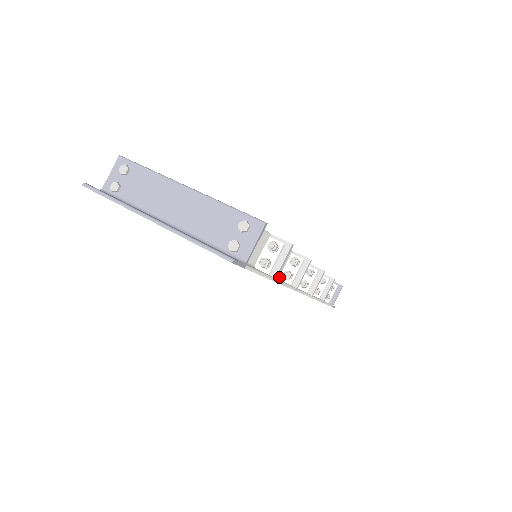
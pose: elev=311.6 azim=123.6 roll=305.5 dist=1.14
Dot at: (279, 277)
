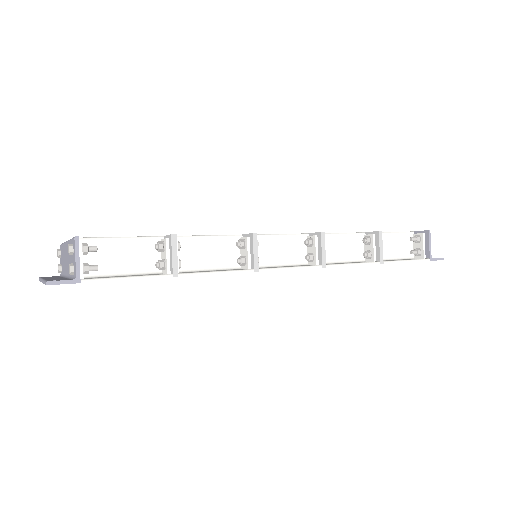
Dot at: (241, 267)
